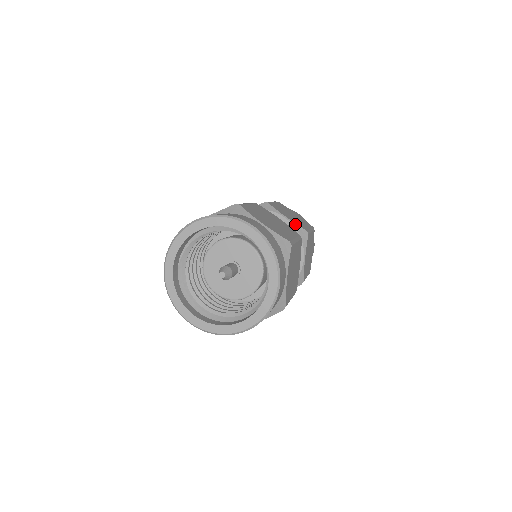
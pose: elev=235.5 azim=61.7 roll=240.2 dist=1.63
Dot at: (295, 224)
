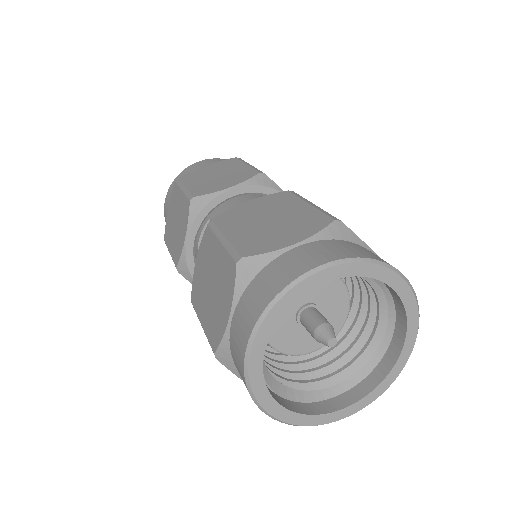
Dot at: (246, 182)
